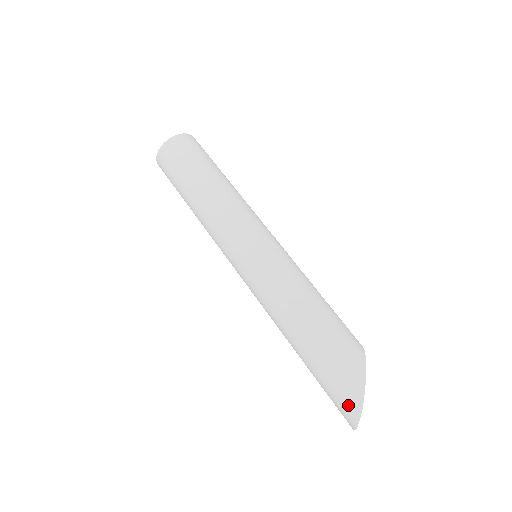
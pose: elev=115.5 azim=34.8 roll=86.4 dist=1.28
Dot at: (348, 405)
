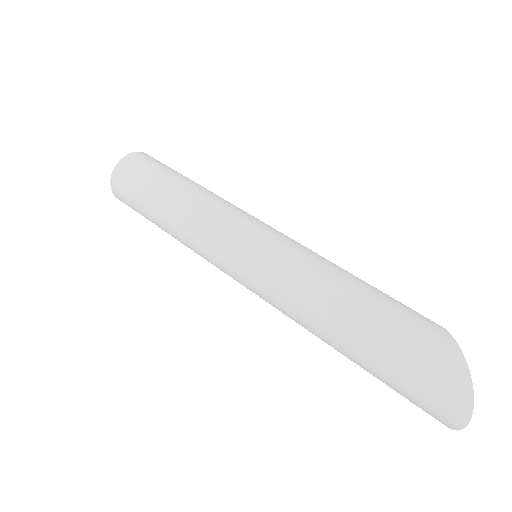
Dot at: (449, 384)
